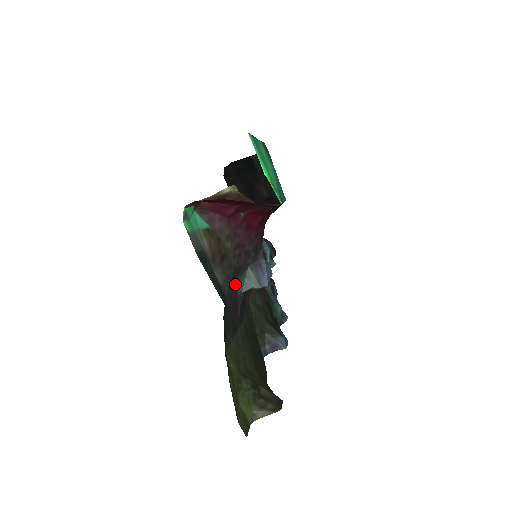
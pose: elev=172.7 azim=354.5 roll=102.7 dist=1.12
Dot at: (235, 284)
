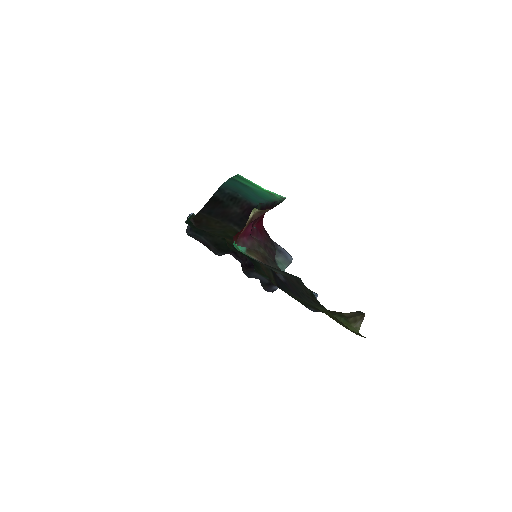
Dot at: occluded
